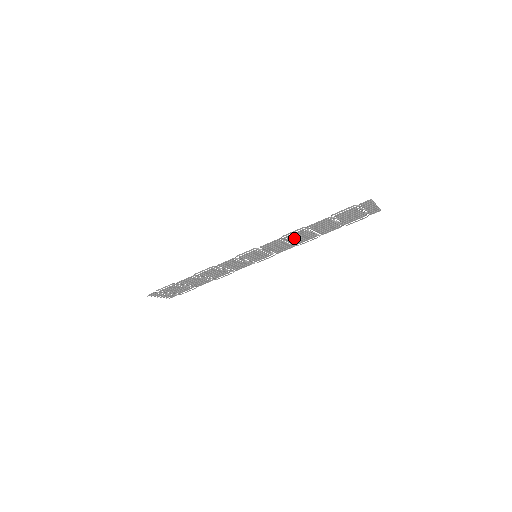
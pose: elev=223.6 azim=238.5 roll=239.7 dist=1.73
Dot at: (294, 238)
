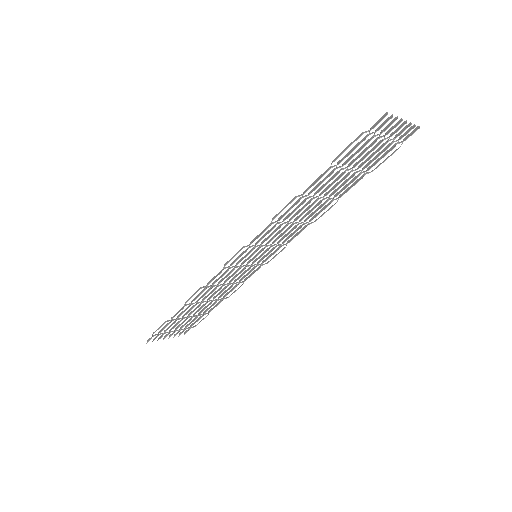
Dot at: (294, 216)
